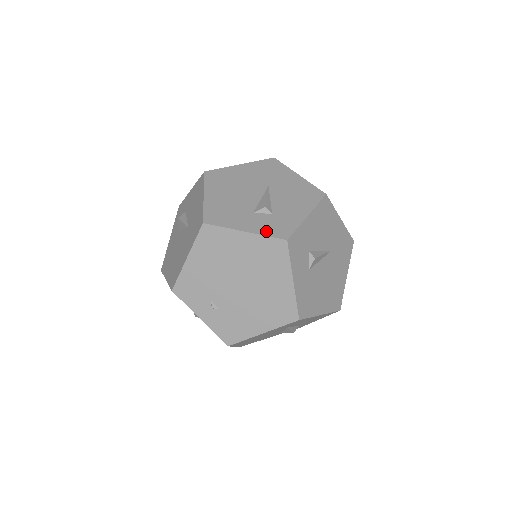
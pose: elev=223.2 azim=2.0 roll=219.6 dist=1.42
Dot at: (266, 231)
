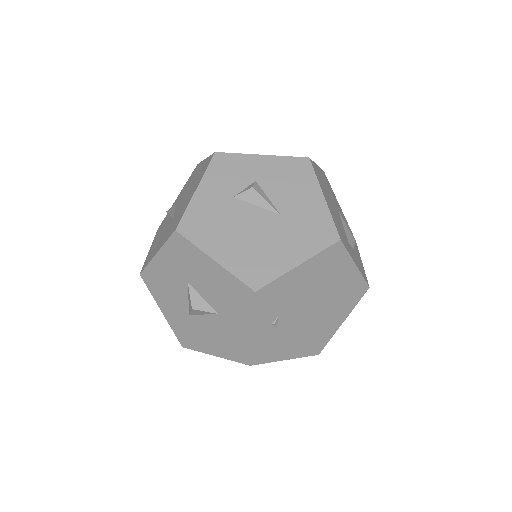
Dot at: (361, 271)
